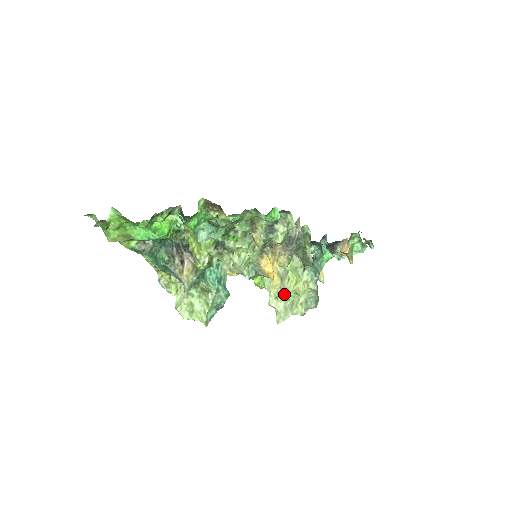
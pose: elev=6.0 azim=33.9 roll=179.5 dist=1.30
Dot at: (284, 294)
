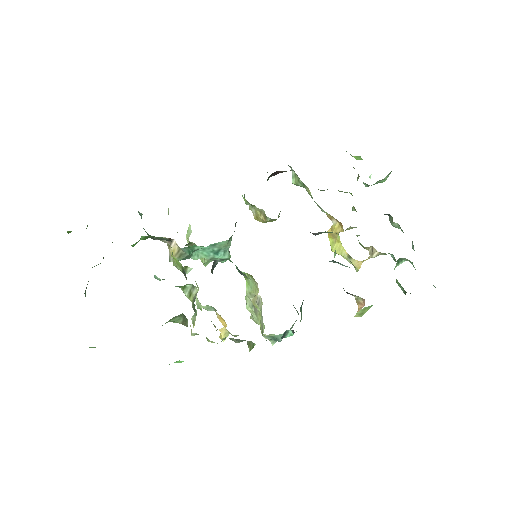
Dot at: (256, 315)
